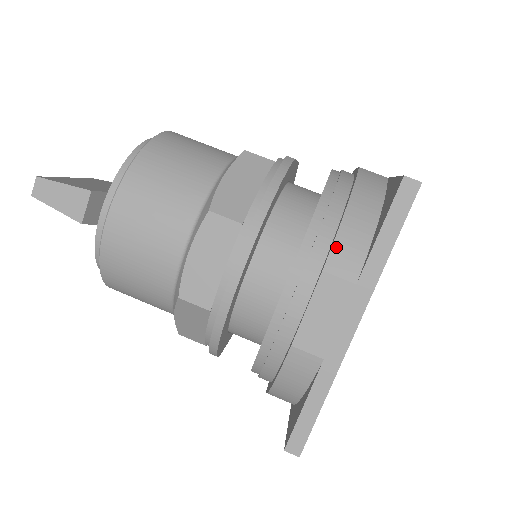
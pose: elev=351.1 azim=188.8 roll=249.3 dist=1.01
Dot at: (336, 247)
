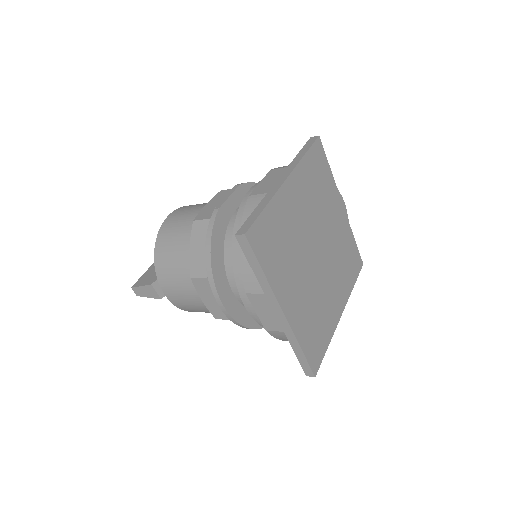
Dot at: (244, 277)
